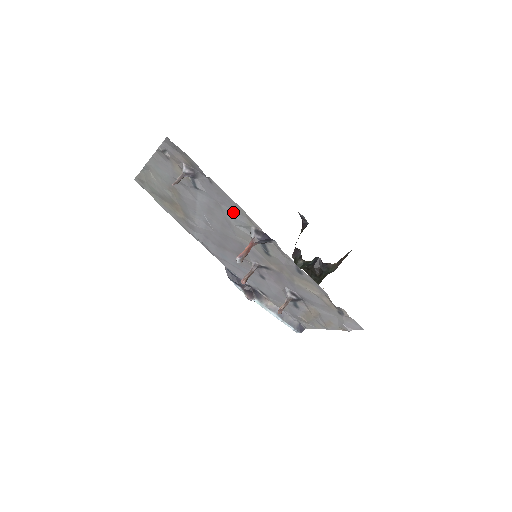
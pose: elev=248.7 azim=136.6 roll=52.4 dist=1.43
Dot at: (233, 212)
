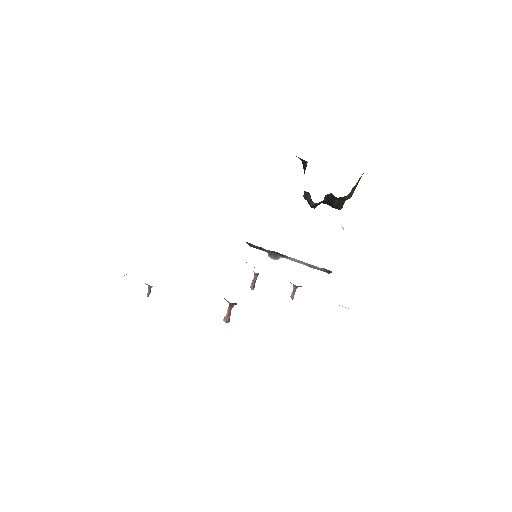
Dot at: occluded
